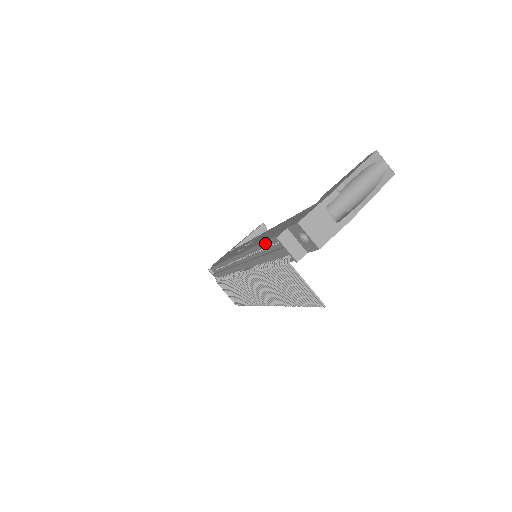
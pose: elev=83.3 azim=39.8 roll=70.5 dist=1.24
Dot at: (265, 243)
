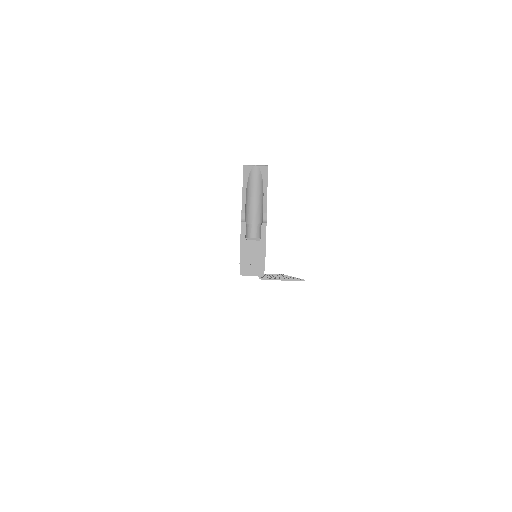
Dot at: occluded
